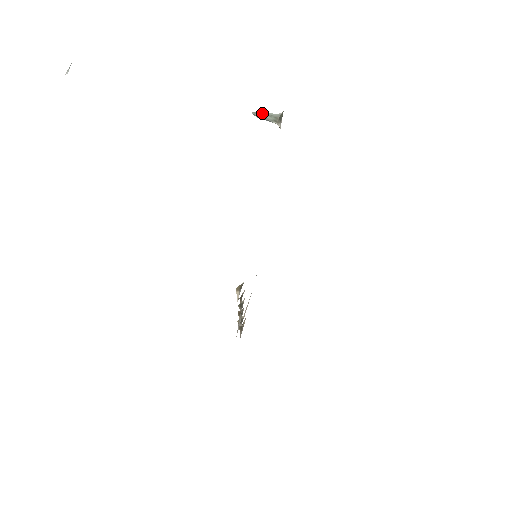
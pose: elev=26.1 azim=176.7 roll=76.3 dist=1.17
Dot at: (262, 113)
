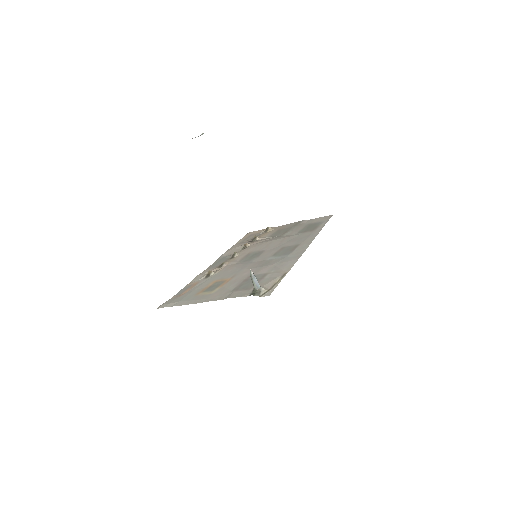
Dot at: (252, 277)
